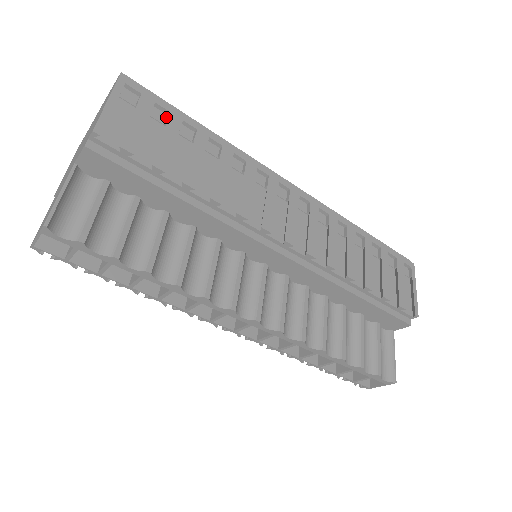
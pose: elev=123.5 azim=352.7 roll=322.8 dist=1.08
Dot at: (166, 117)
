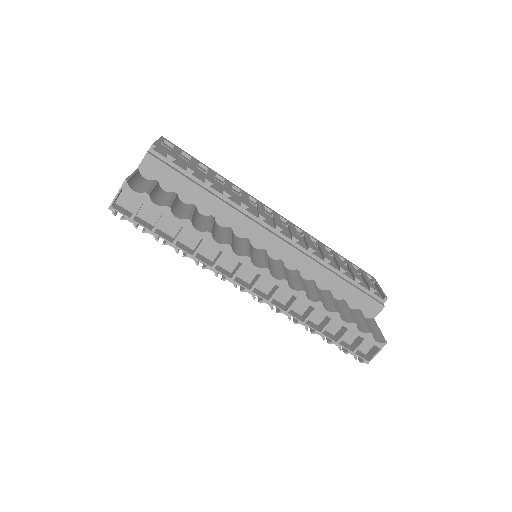
Dot at: (189, 160)
